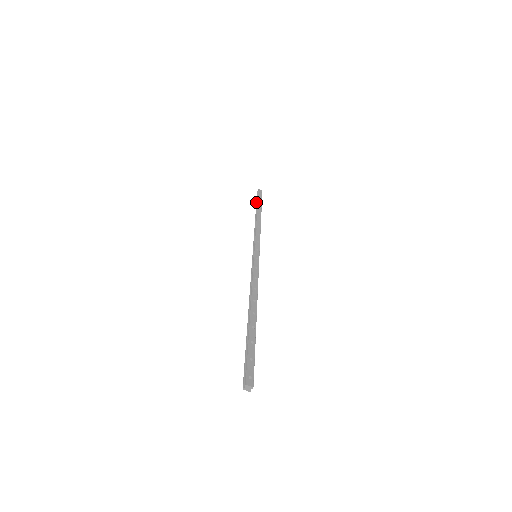
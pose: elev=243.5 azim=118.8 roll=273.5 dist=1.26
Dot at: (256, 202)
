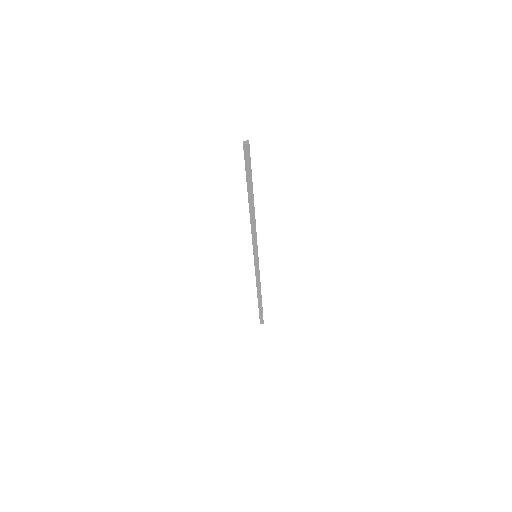
Dot at: occluded
